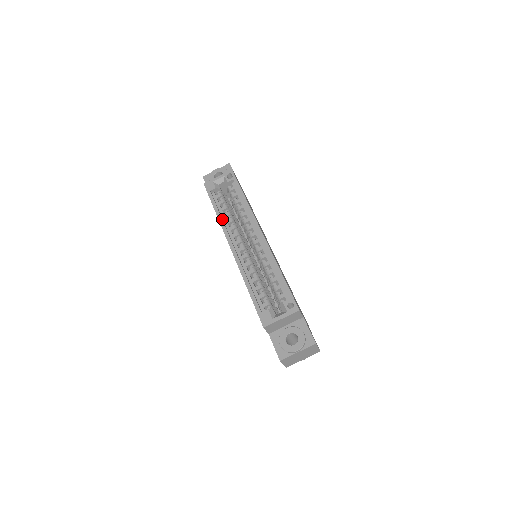
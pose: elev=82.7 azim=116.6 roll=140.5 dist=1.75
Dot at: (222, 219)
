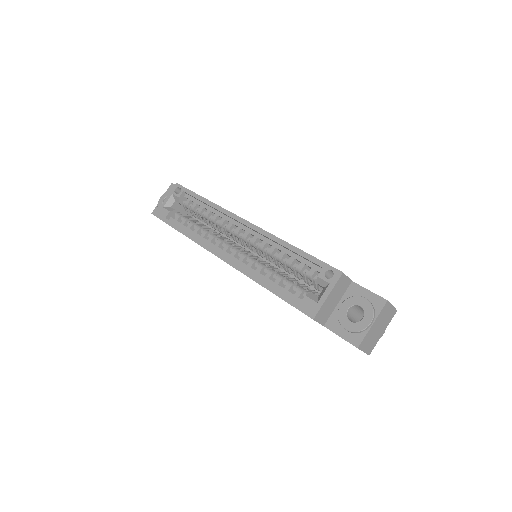
Dot at: (194, 237)
